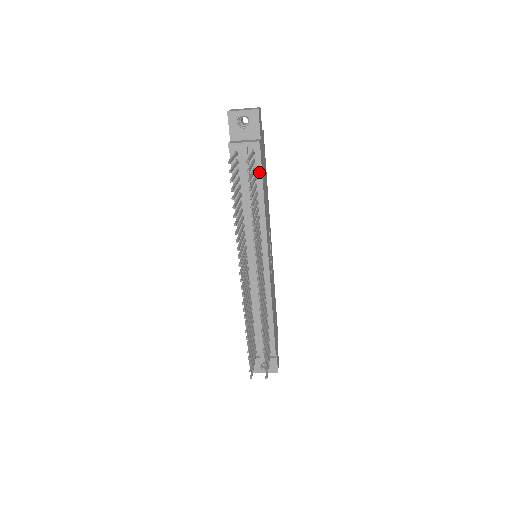
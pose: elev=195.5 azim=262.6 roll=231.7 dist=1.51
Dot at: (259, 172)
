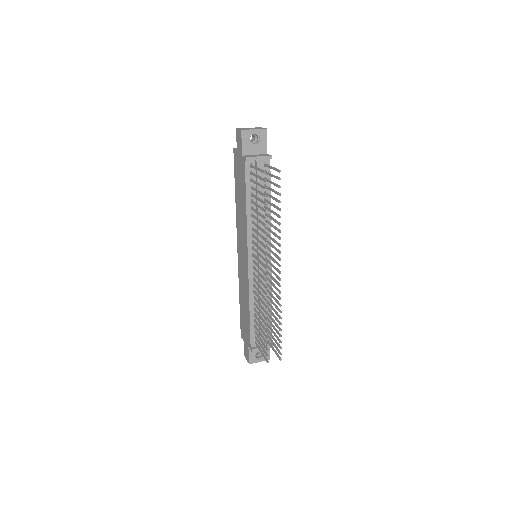
Dot at: (268, 182)
